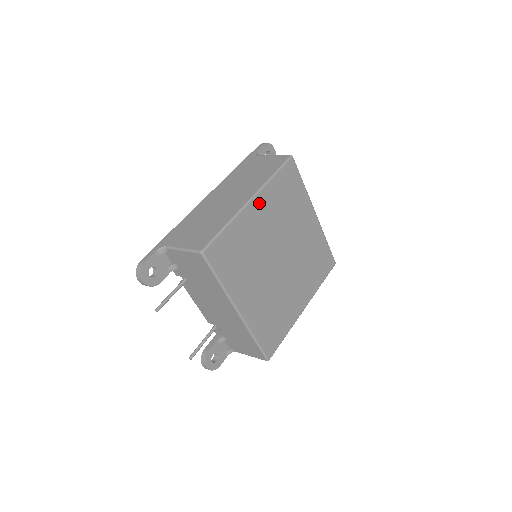
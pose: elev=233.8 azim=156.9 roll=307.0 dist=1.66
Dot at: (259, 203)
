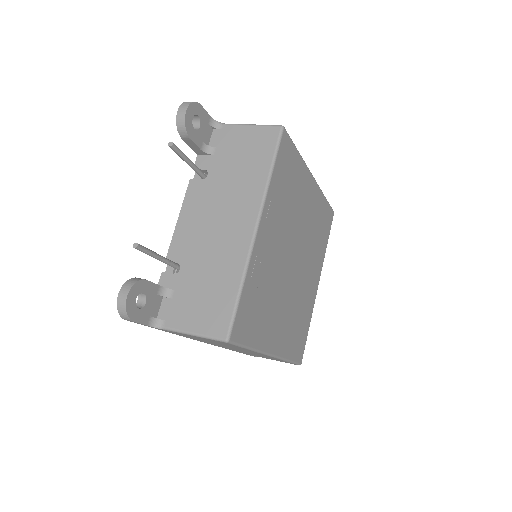
Dot at: (313, 190)
